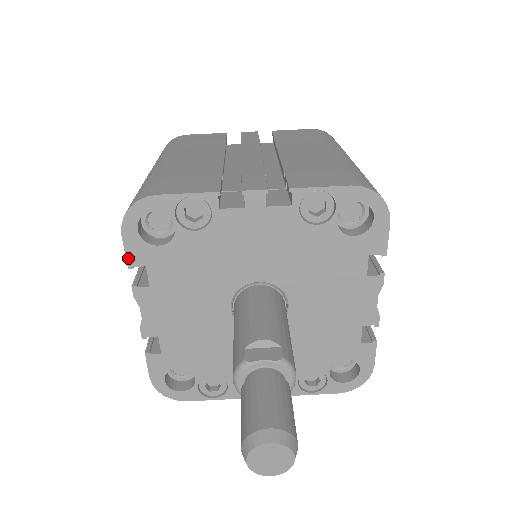
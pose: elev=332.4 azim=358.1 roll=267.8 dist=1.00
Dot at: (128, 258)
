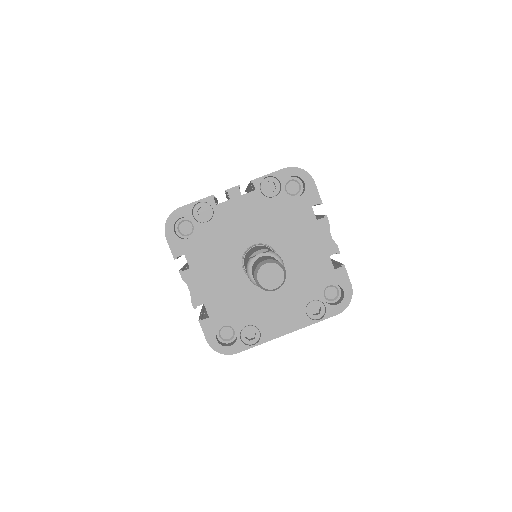
Dot at: (173, 252)
